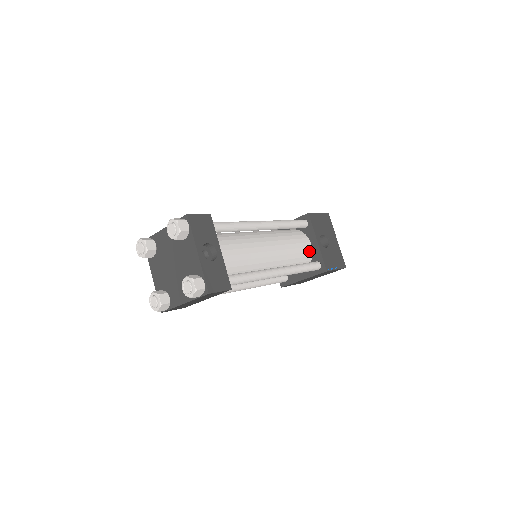
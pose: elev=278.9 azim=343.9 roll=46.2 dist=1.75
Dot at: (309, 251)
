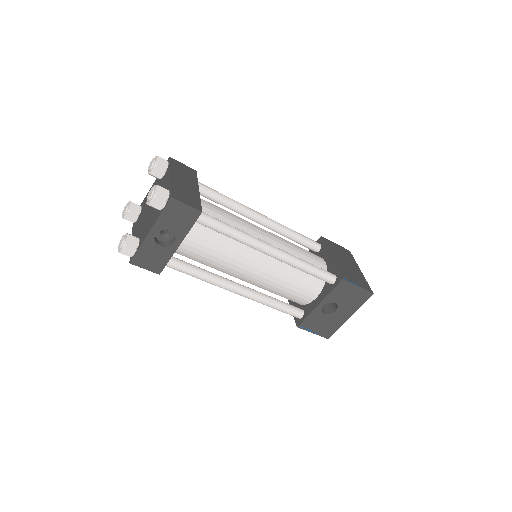
Dot at: (307, 300)
